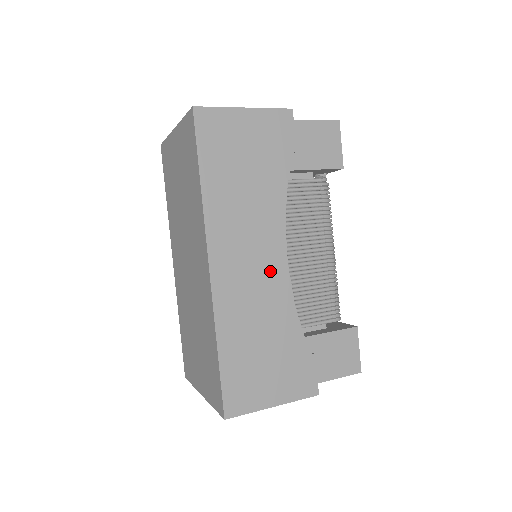
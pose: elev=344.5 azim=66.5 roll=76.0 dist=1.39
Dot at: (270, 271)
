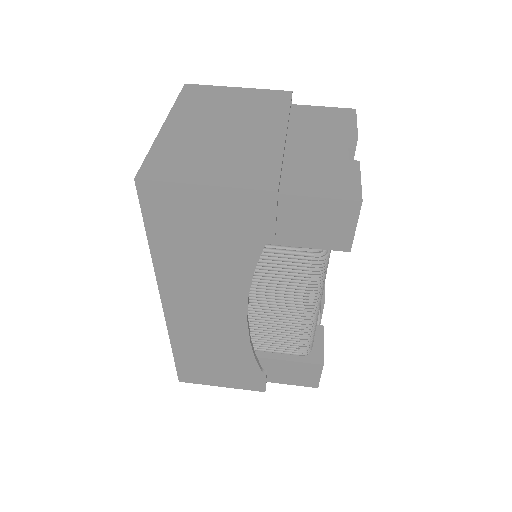
Dot at: (226, 320)
